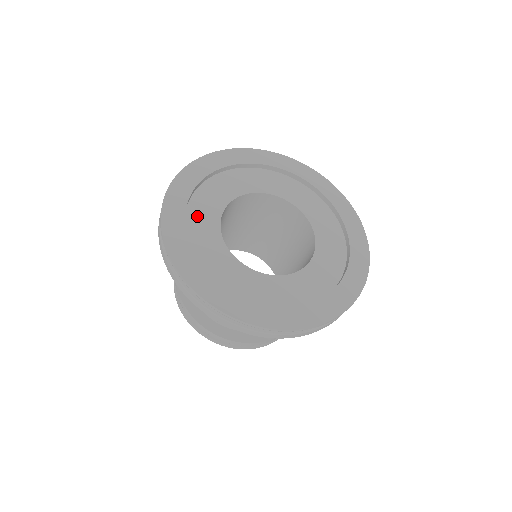
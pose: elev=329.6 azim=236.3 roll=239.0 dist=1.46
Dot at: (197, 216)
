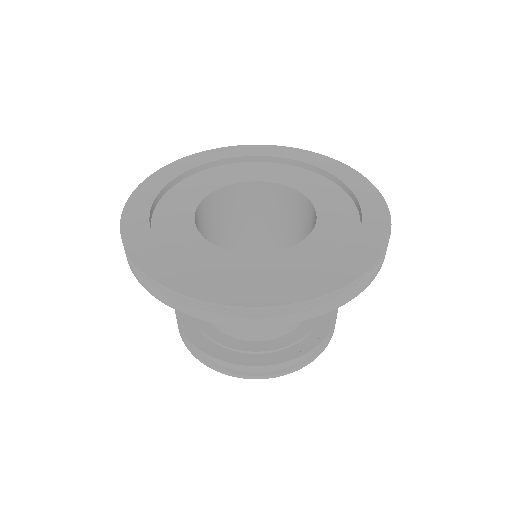
Dot at: (191, 185)
